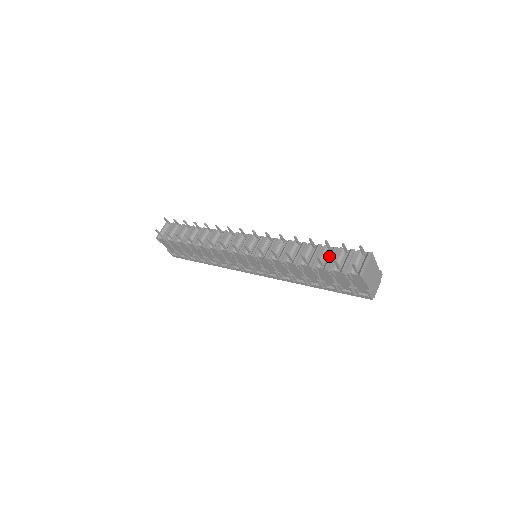
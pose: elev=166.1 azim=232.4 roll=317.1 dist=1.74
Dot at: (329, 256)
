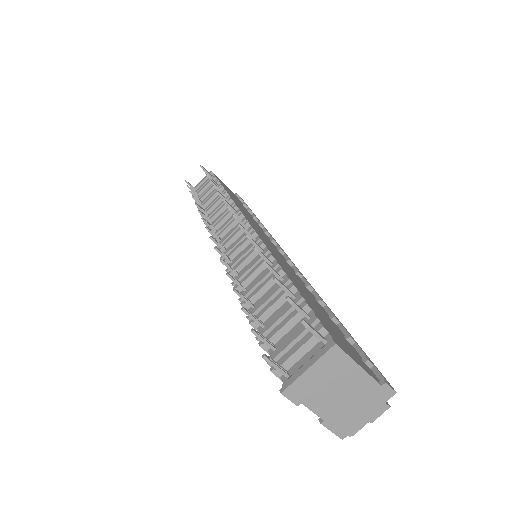
Dot at: (280, 310)
